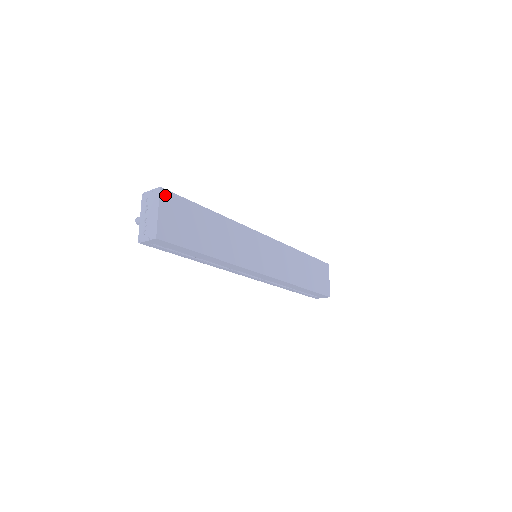
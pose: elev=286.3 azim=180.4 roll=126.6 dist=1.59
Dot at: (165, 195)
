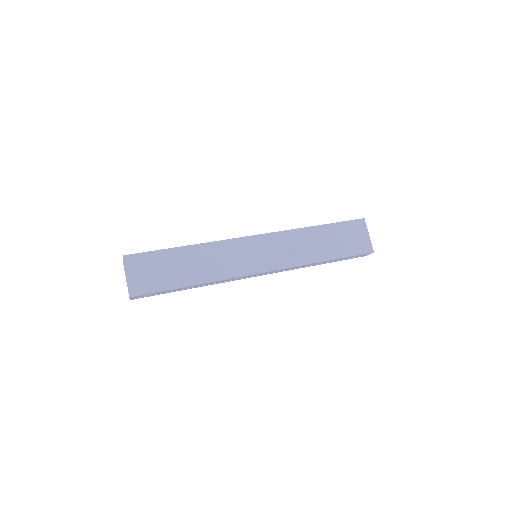
Dot at: (130, 259)
